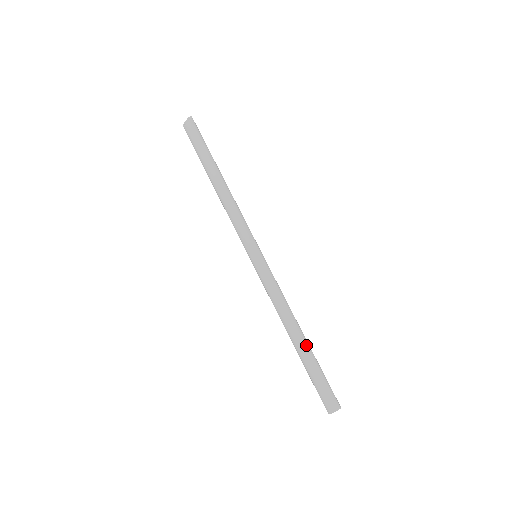
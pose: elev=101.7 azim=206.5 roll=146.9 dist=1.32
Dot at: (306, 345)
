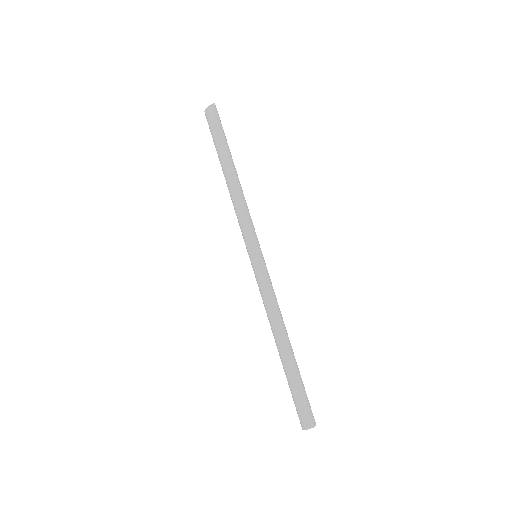
Dot at: (292, 355)
